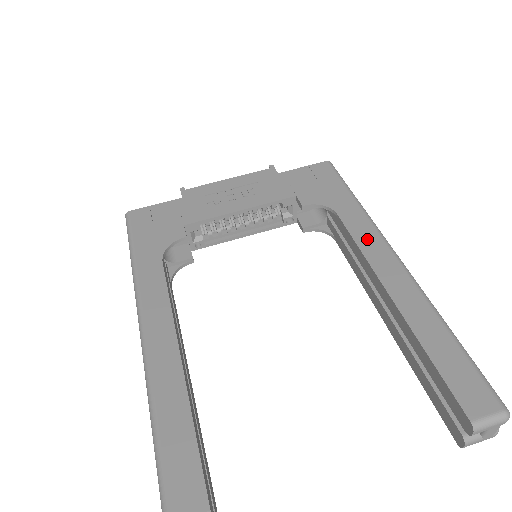
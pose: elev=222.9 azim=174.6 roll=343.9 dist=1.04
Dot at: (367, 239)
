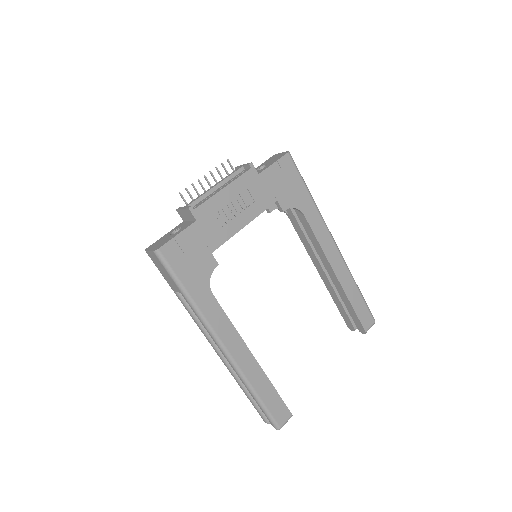
Dot at: (322, 236)
